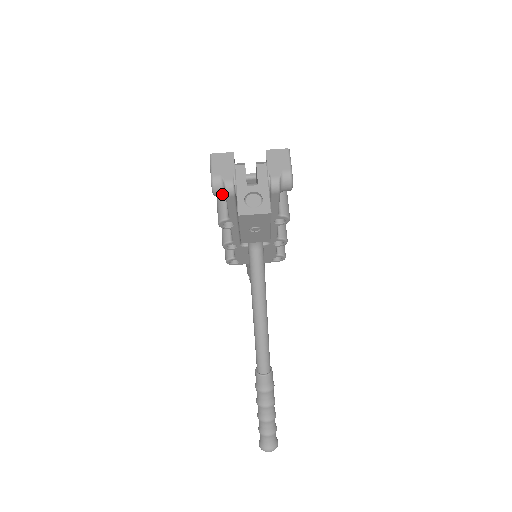
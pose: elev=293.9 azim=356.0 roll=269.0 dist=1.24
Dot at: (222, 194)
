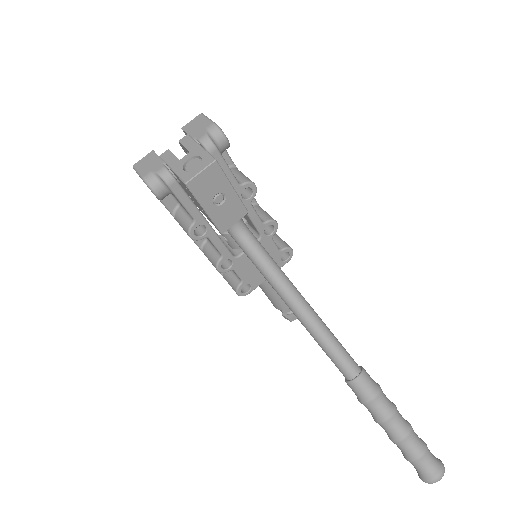
Dot at: (165, 190)
